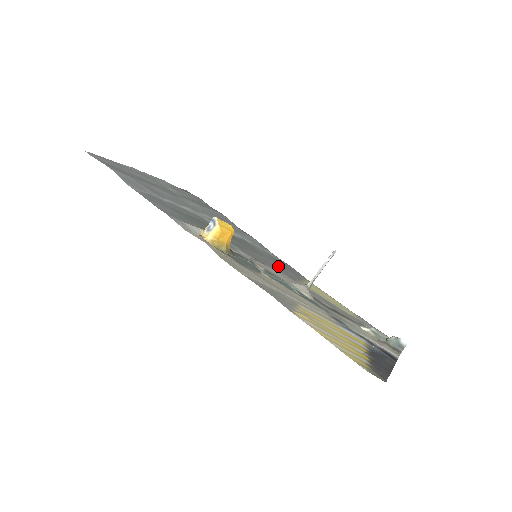
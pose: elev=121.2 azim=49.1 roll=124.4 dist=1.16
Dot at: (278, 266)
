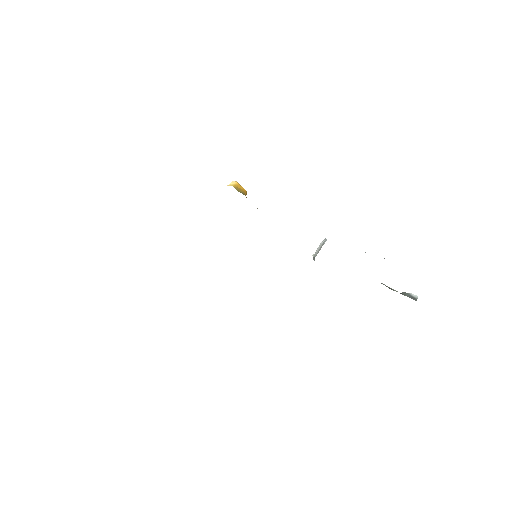
Dot at: occluded
